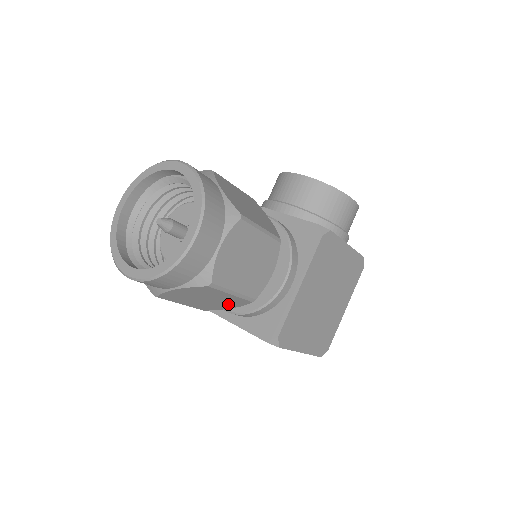
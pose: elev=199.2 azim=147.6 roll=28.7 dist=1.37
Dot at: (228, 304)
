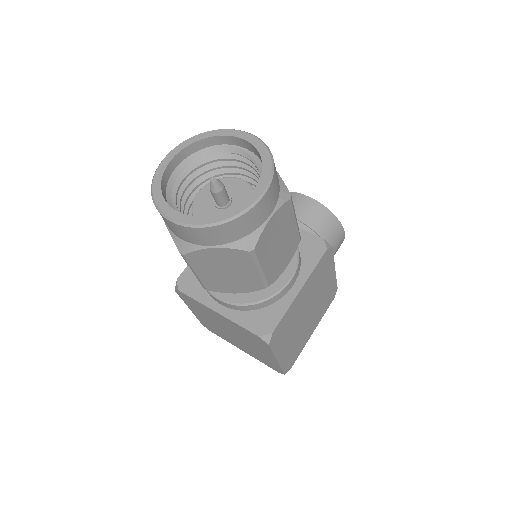
Dot at: (240, 286)
